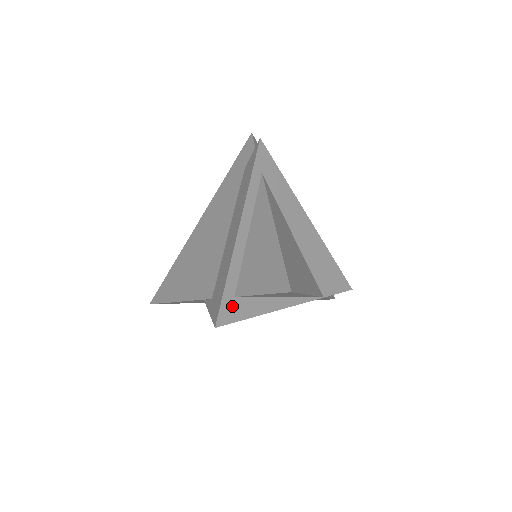
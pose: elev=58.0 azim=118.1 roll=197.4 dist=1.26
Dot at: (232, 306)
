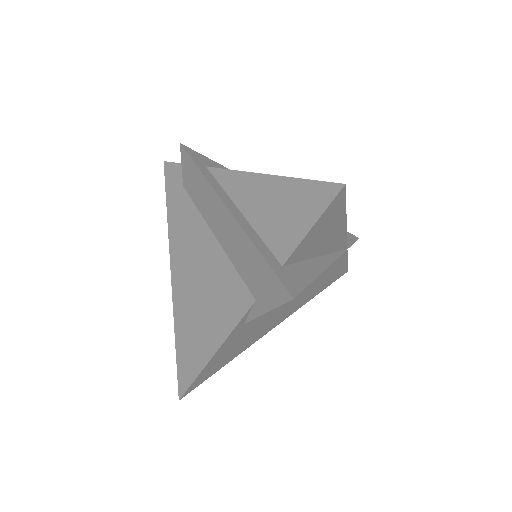
Dot at: (288, 275)
